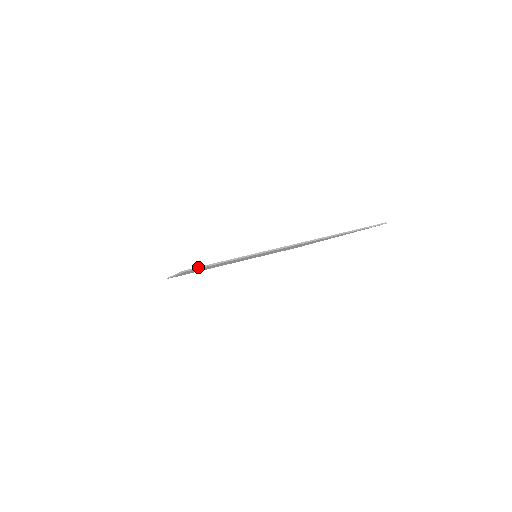
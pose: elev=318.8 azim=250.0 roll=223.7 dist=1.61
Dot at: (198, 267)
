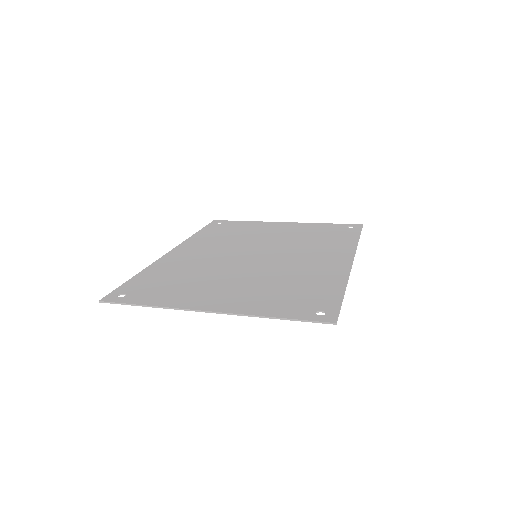
Dot at: (111, 302)
